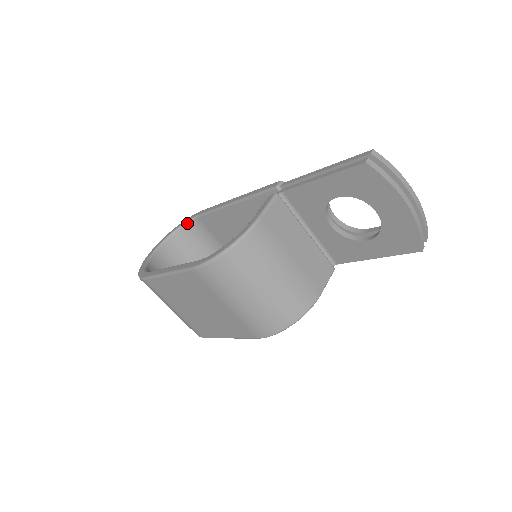
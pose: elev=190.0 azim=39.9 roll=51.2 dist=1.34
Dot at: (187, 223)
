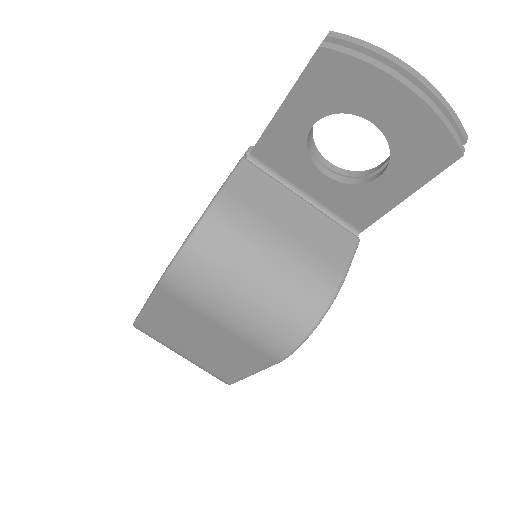
Dot at: occluded
